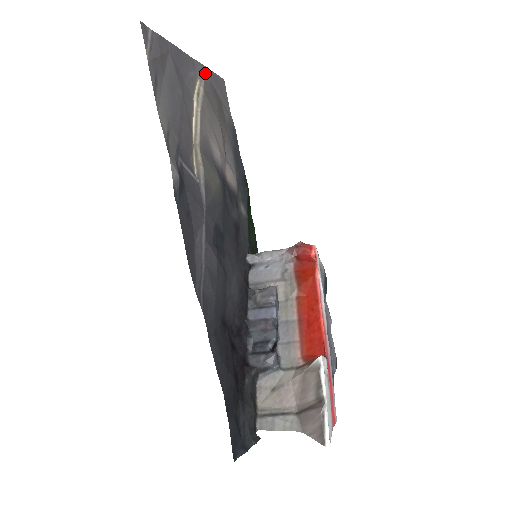
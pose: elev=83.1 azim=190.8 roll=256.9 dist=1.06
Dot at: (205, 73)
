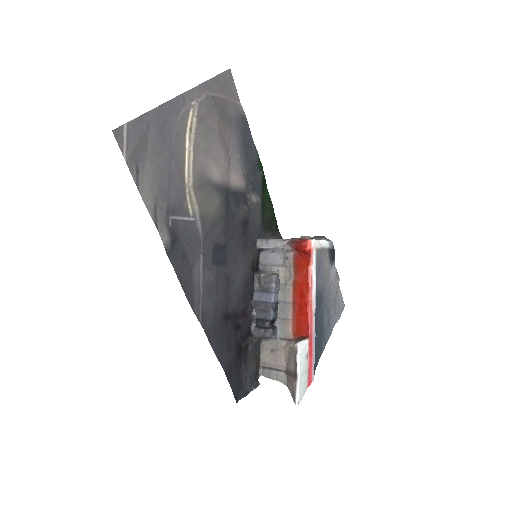
Dot at: (200, 92)
